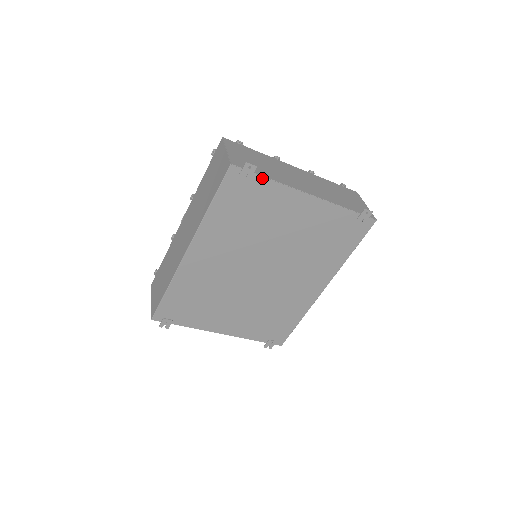
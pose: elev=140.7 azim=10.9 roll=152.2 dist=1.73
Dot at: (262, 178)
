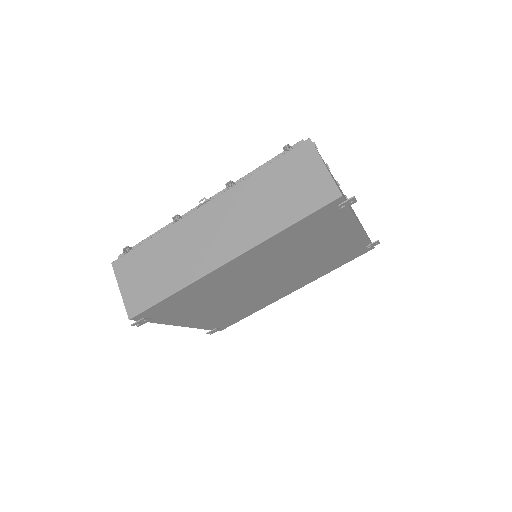
Dot at: (349, 210)
